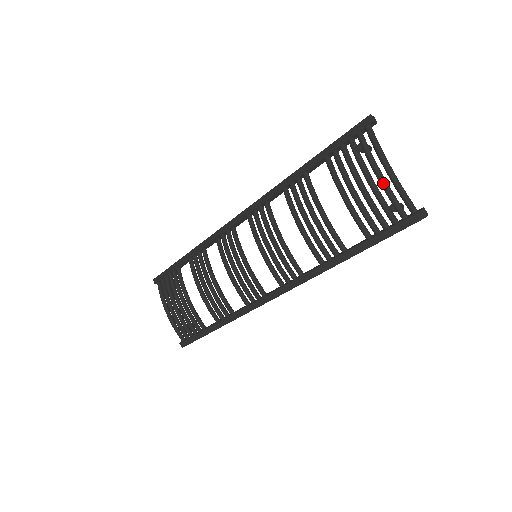
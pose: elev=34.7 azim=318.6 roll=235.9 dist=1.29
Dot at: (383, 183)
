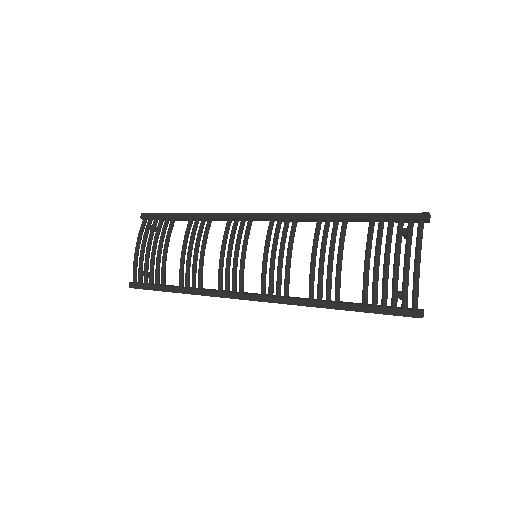
Dot at: (406, 271)
